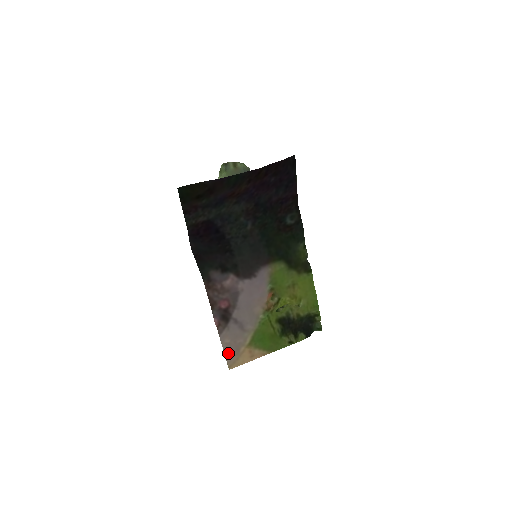
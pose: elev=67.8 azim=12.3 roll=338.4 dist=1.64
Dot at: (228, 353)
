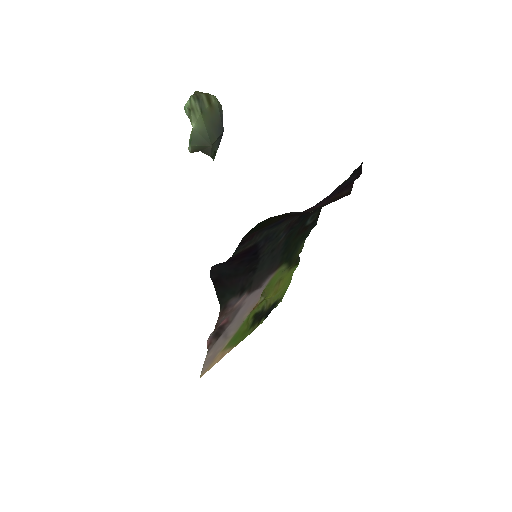
Dot at: (205, 364)
